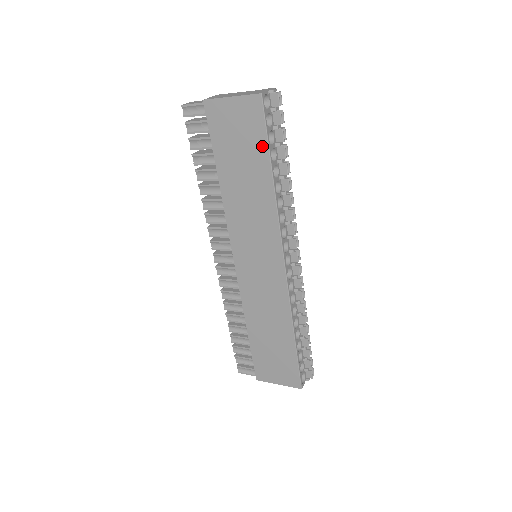
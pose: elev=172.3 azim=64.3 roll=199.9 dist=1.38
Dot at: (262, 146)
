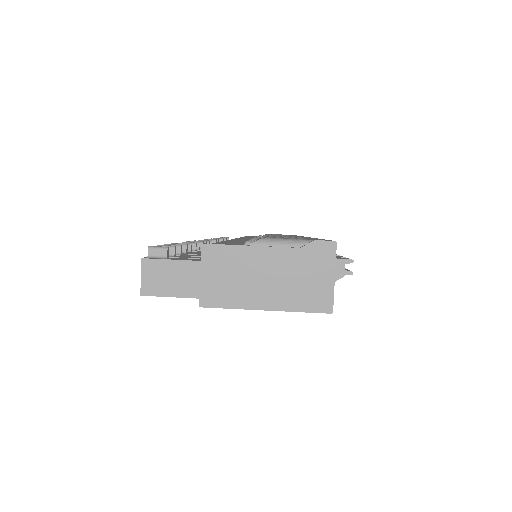
Dot at: occluded
